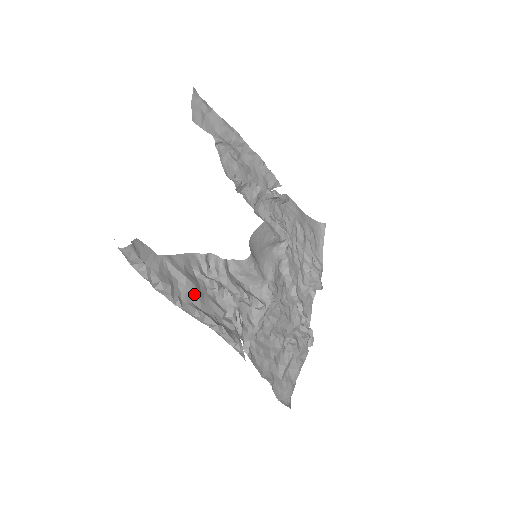
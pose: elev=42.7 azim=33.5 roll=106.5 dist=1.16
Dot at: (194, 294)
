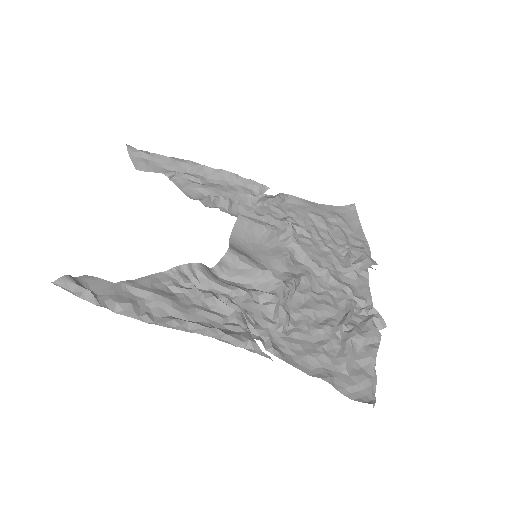
Dot at: (168, 306)
